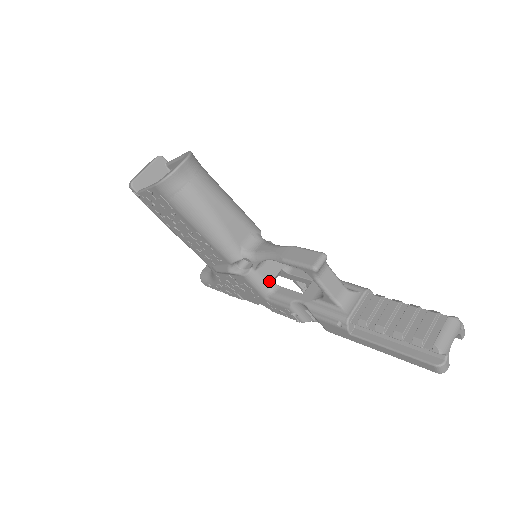
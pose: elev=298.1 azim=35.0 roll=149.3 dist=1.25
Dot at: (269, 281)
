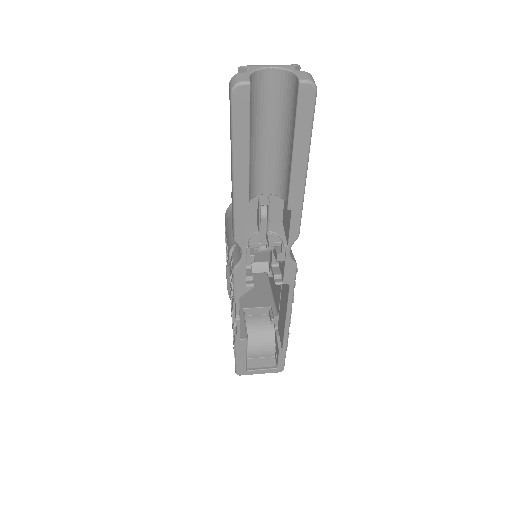
Dot at: occluded
